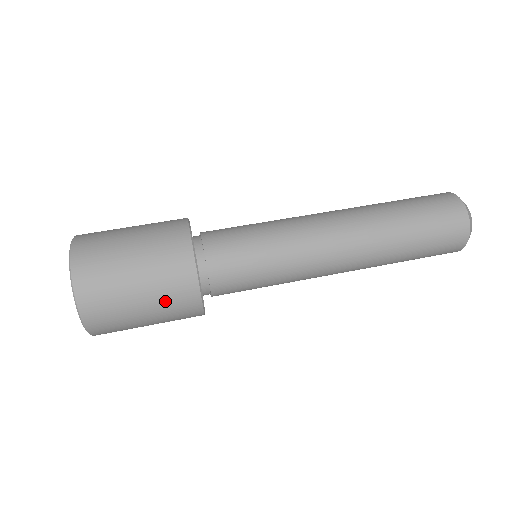
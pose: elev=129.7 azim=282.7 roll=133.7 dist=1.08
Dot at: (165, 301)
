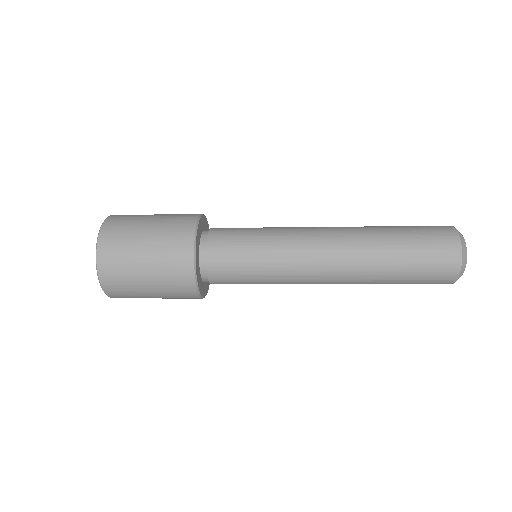
Dot at: (164, 246)
